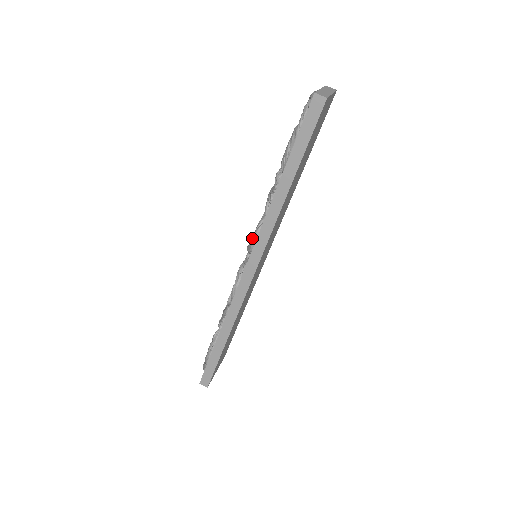
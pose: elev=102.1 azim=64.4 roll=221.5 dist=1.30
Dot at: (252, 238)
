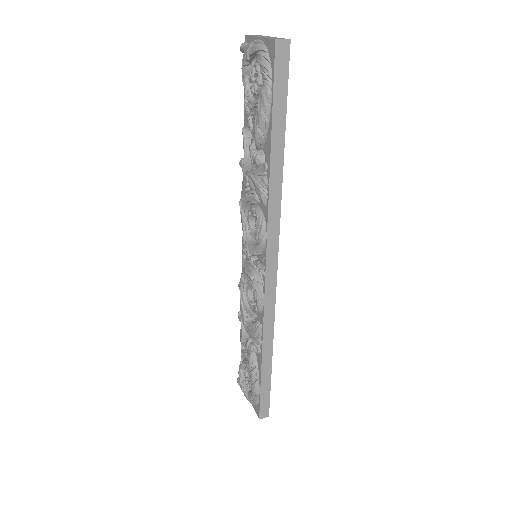
Dot at: (260, 237)
